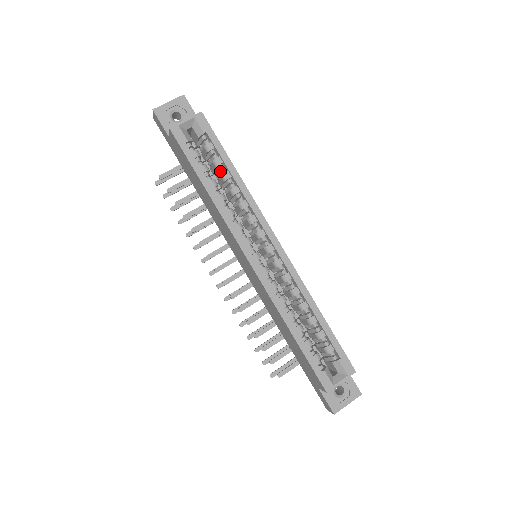
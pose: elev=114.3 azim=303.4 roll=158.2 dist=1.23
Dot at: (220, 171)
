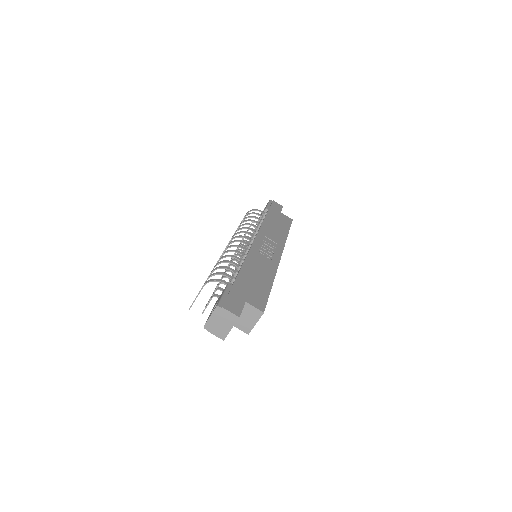
Dot at: occluded
